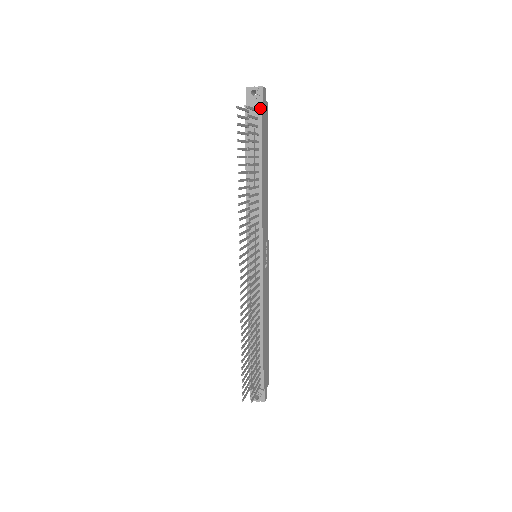
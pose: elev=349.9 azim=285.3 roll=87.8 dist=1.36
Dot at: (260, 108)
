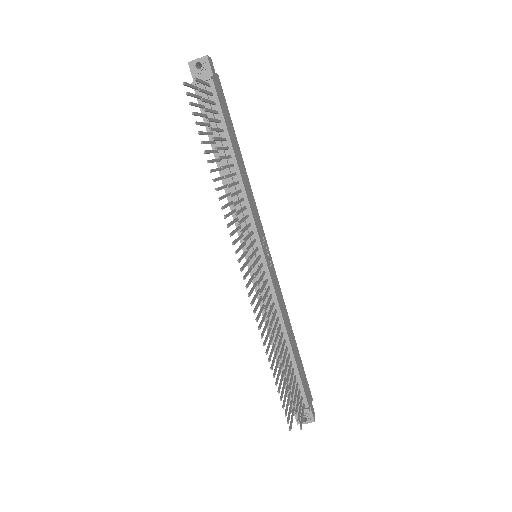
Dot at: (211, 81)
